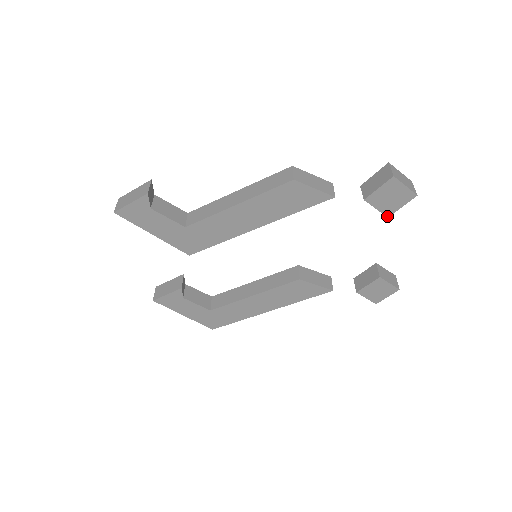
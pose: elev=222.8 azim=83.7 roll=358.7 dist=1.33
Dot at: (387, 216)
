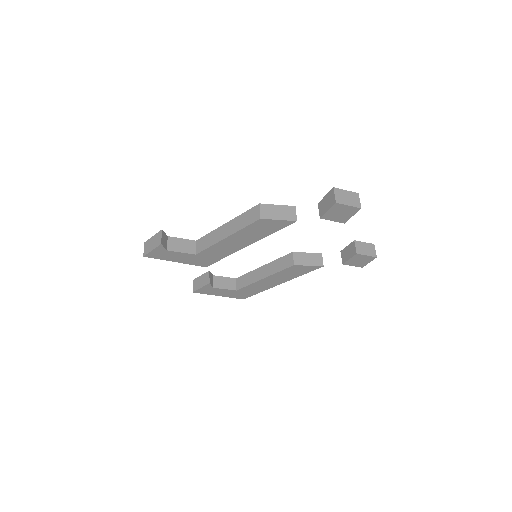
Dot at: occluded
